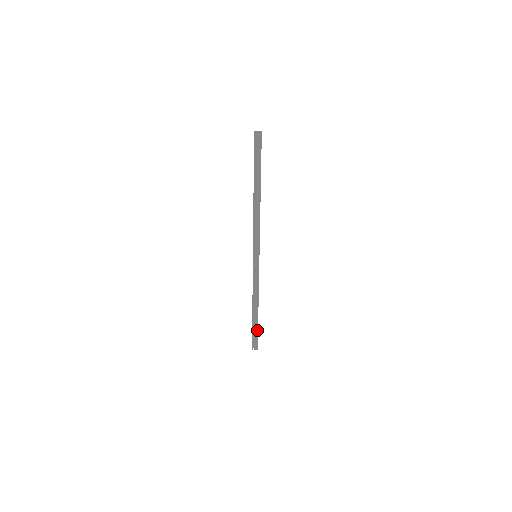
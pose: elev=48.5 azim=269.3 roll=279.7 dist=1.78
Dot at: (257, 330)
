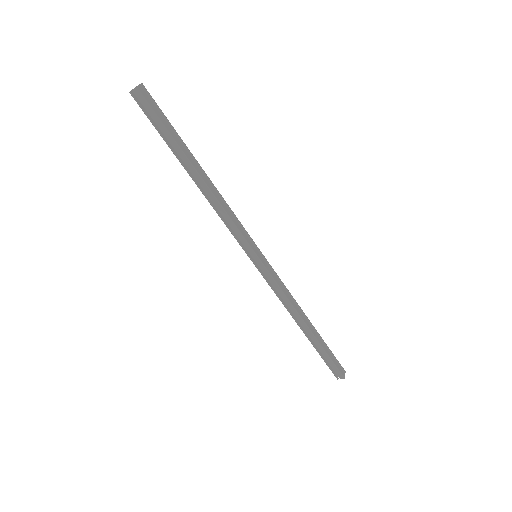
Dot at: (325, 353)
